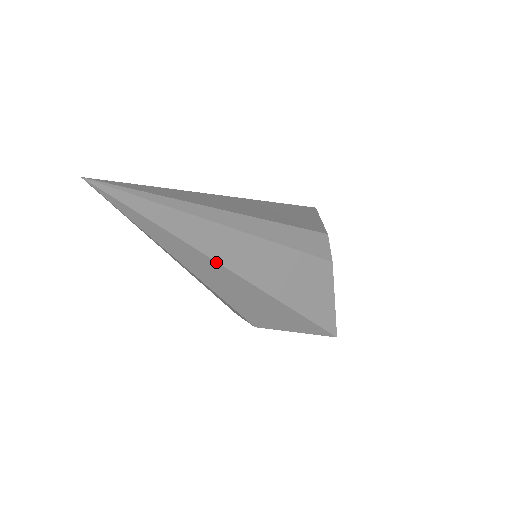
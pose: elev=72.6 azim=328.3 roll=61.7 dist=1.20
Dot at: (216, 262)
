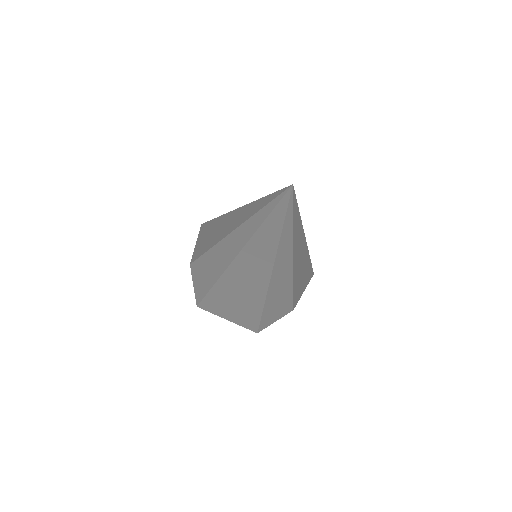
Dot at: (305, 237)
